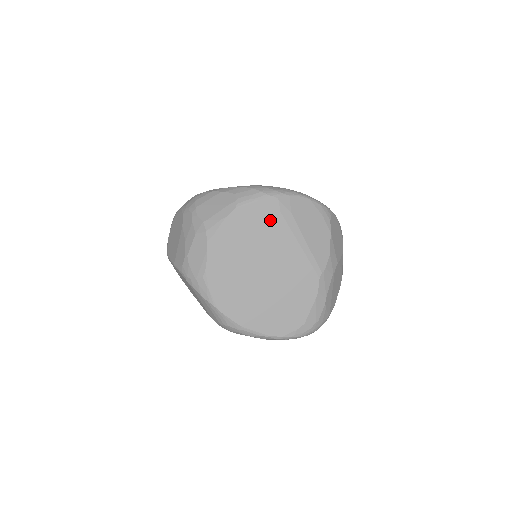
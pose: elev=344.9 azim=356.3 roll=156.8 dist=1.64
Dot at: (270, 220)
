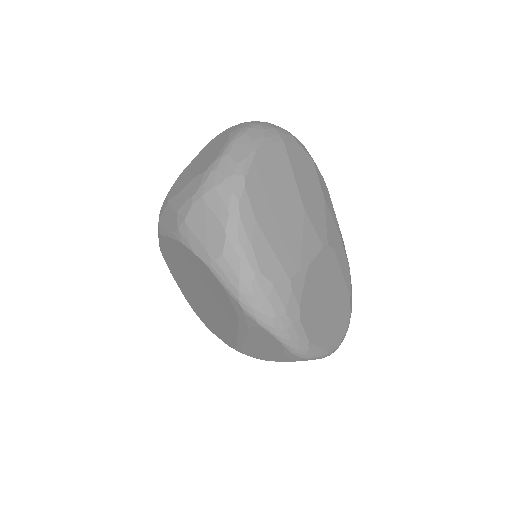
Dot at: (227, 304)
